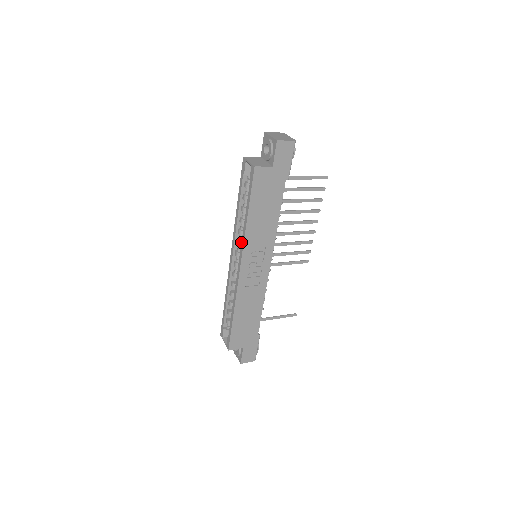
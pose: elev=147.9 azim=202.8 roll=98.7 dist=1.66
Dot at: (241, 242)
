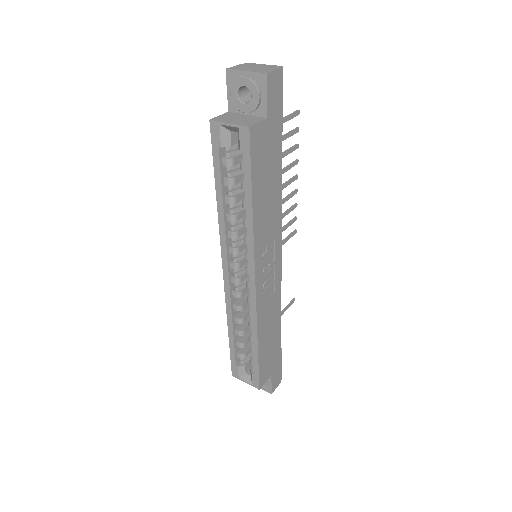
Dot at: occluded
